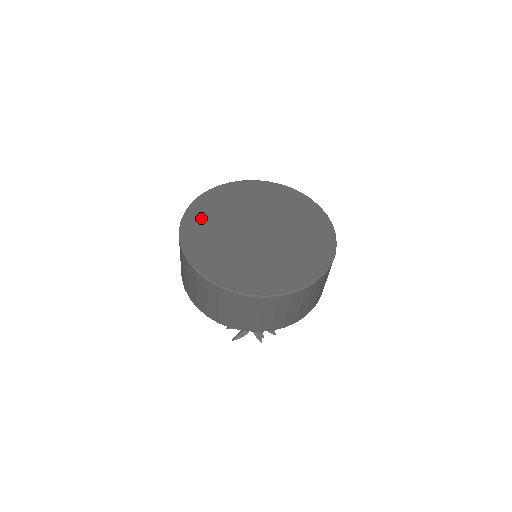
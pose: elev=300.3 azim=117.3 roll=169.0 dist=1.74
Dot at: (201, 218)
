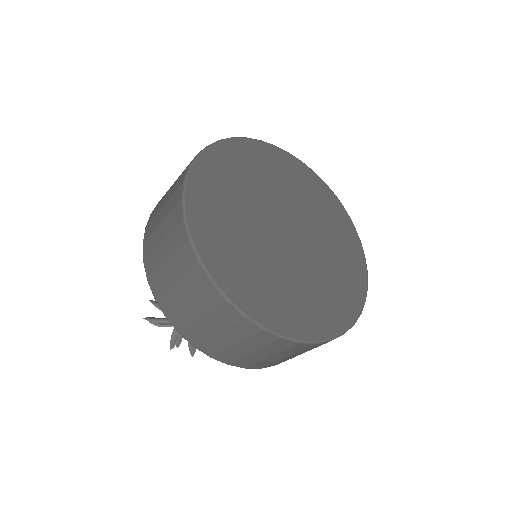
Dot at: (242, 159)
